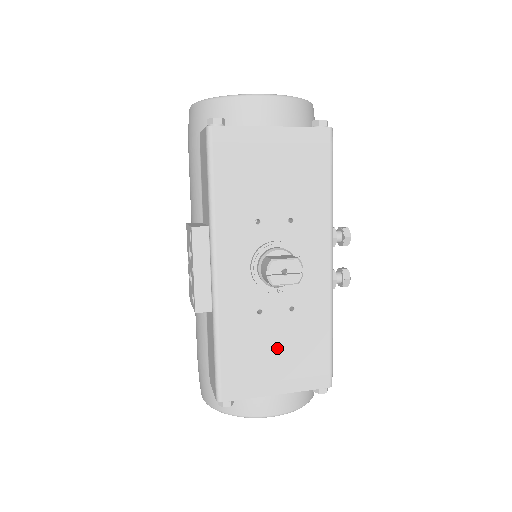
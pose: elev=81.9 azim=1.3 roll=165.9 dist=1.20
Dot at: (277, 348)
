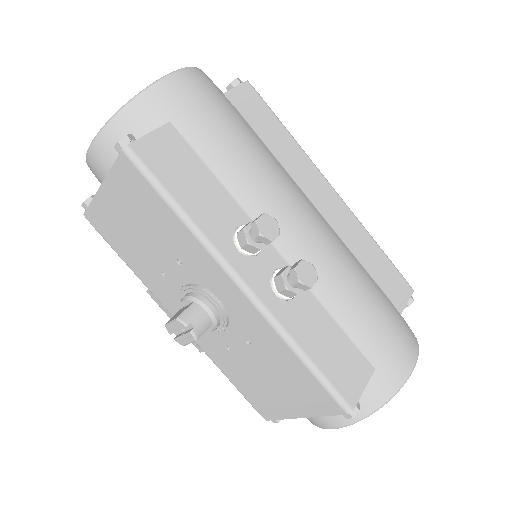
Dot at: (267, 378)
